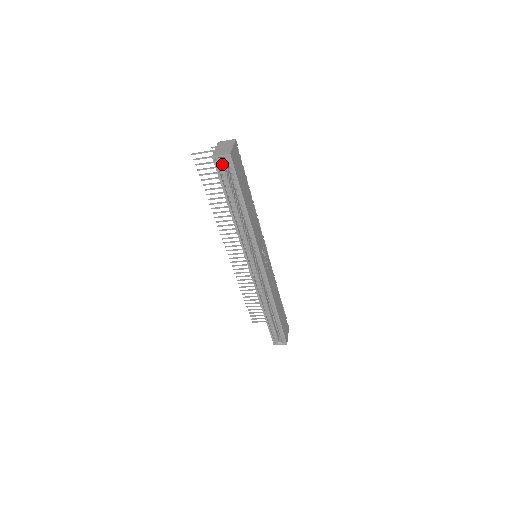
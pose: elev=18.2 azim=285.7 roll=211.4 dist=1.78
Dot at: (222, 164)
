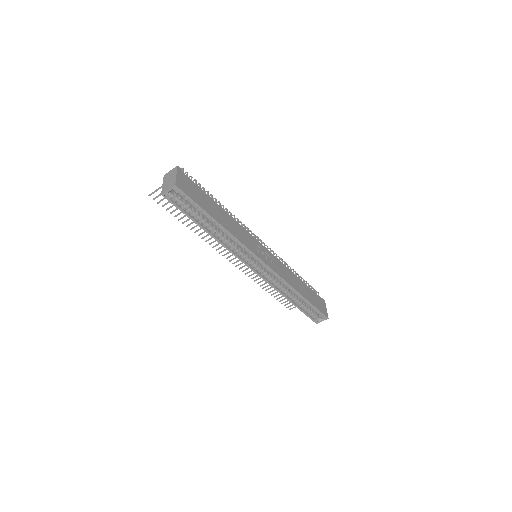
Dot at: (175, 196)
